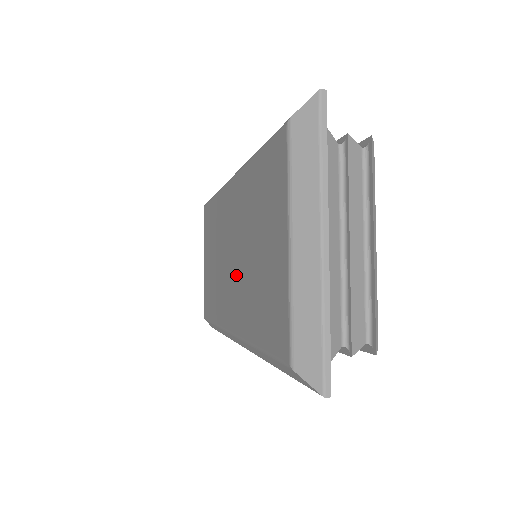
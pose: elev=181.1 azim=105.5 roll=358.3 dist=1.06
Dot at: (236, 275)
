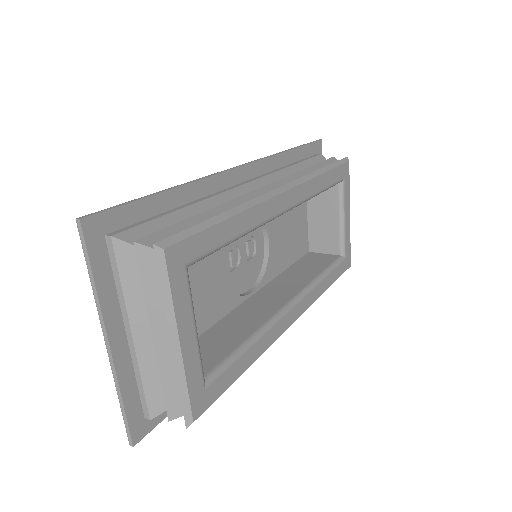
Dot at: occluded
